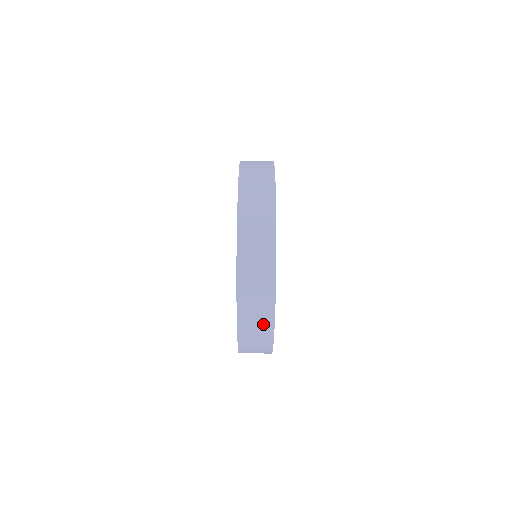
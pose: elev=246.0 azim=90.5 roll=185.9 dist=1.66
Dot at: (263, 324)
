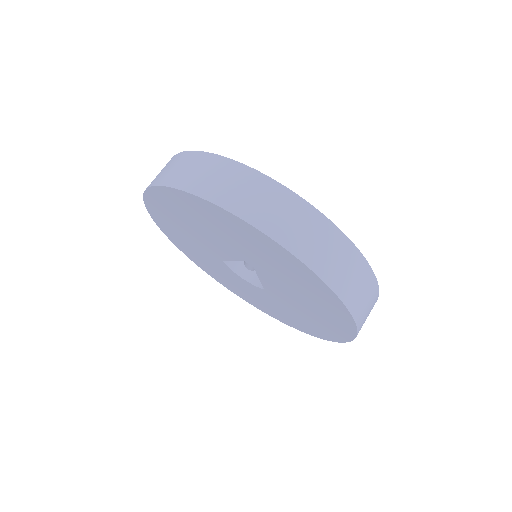
Dot at: (300, 215)
